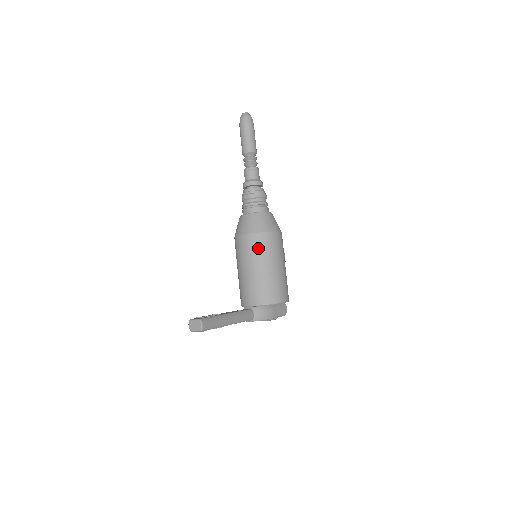
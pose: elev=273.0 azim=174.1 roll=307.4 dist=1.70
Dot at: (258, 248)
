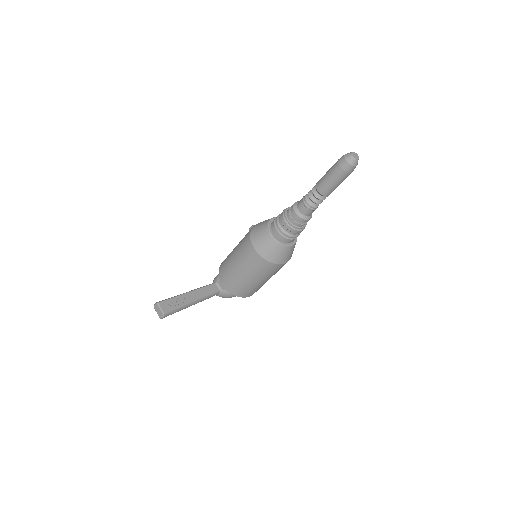
Dot at: (257, 267)
